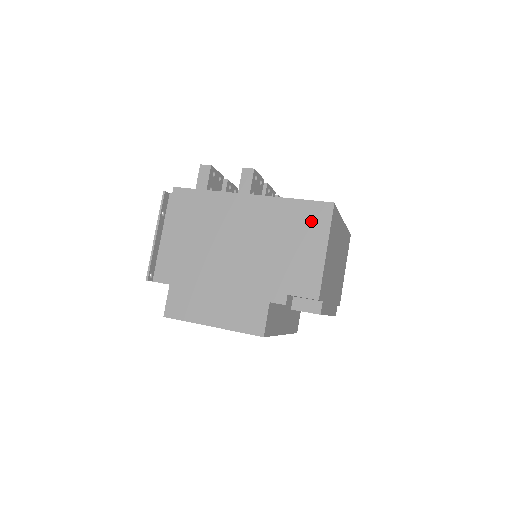
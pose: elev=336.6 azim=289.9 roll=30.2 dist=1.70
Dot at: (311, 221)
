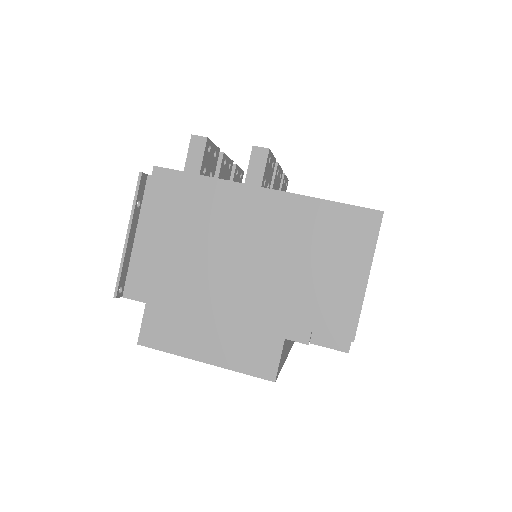
Dot at: (350, 234)
